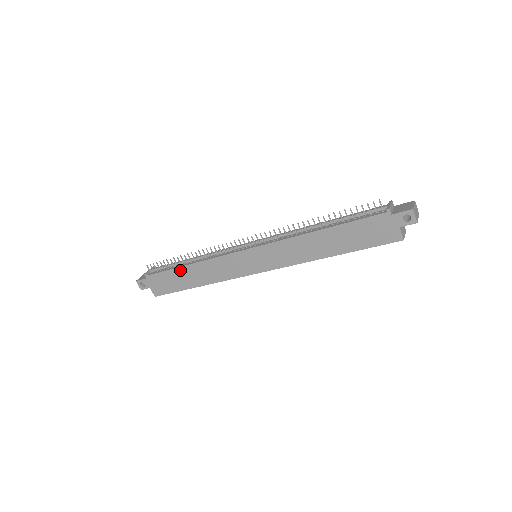
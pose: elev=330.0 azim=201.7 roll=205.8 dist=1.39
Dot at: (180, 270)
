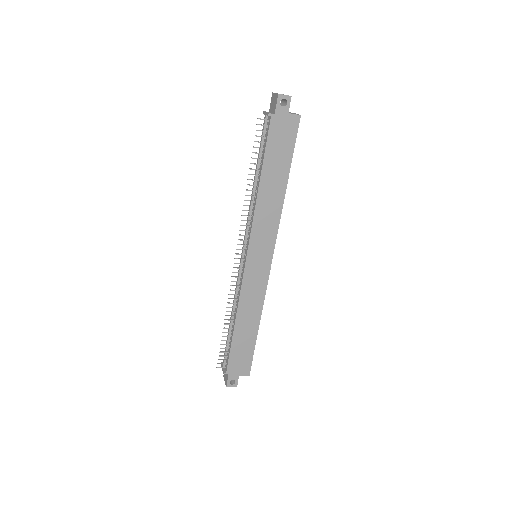
Dot at: (236, 335)
